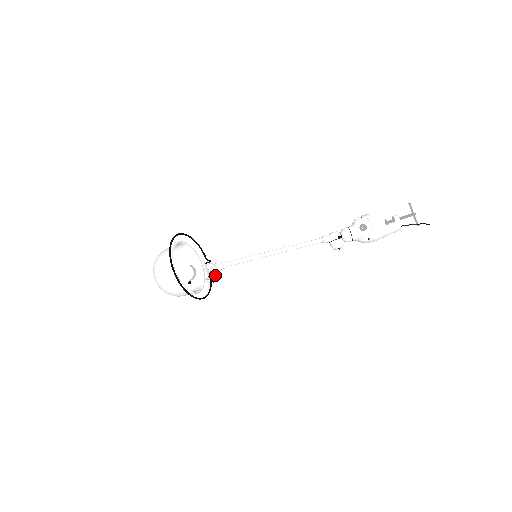
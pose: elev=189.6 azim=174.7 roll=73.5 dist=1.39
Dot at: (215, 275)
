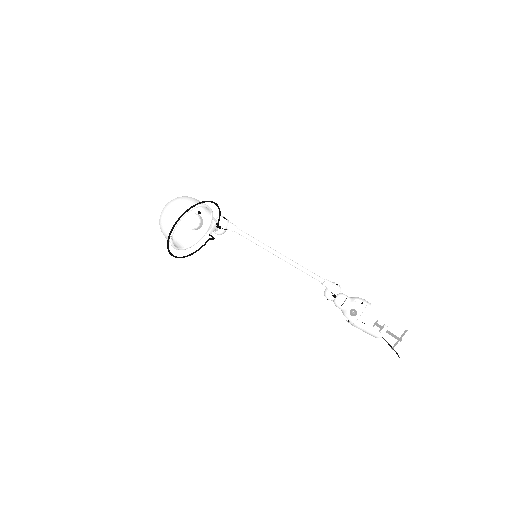
Dot at: (220, 232)
